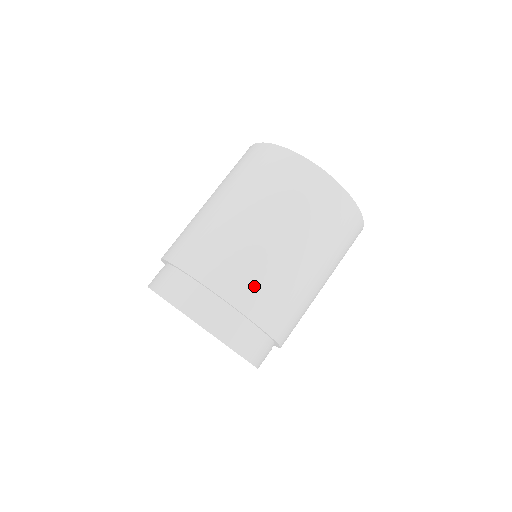
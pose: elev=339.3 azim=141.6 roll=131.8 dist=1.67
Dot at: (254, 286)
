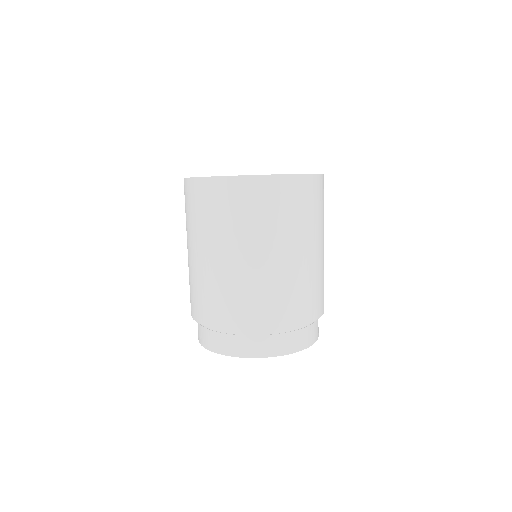
Dot at: (321, 293)
